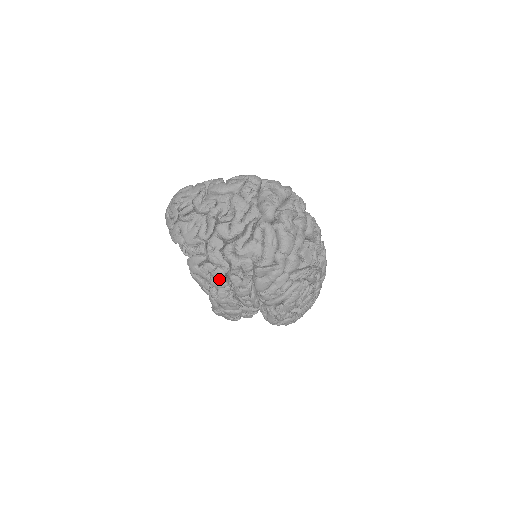
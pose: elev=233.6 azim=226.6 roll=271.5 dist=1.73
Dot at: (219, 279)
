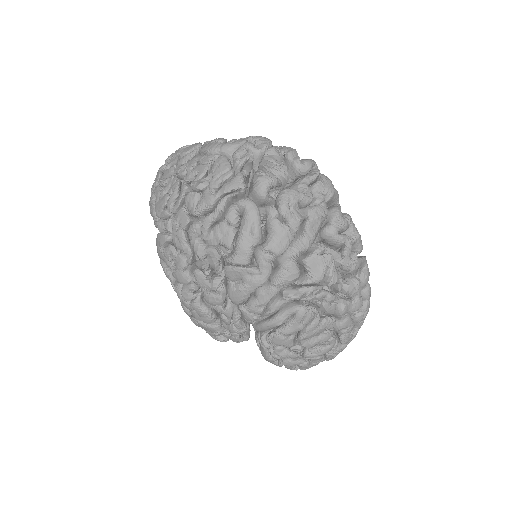
Dot at: (180, 270)
